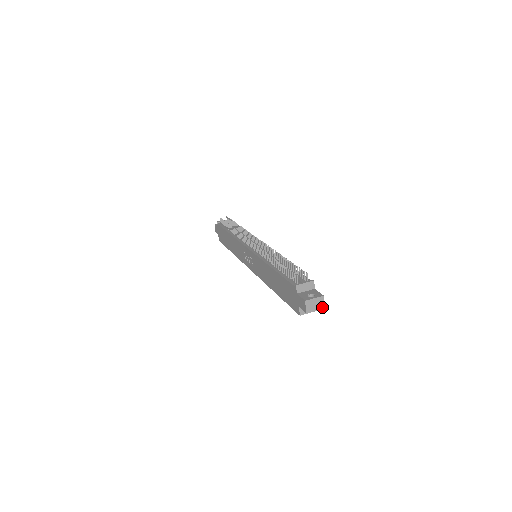
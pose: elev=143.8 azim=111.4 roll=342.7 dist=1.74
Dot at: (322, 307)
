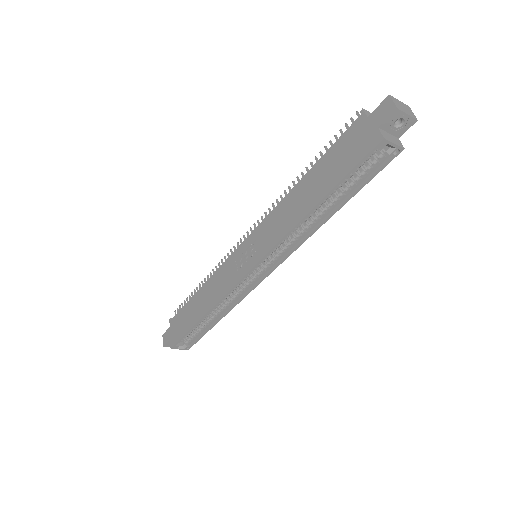
Dot at: (414, 117)
